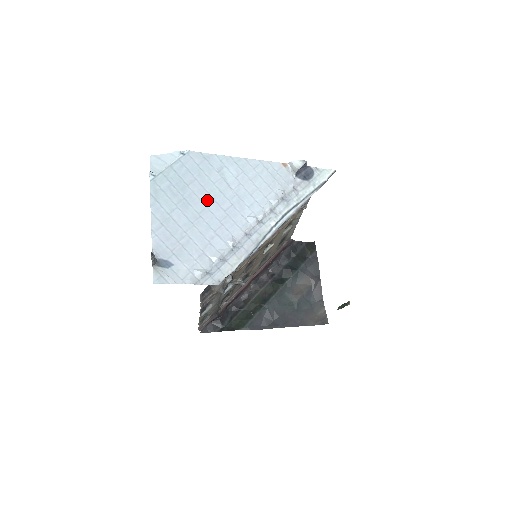
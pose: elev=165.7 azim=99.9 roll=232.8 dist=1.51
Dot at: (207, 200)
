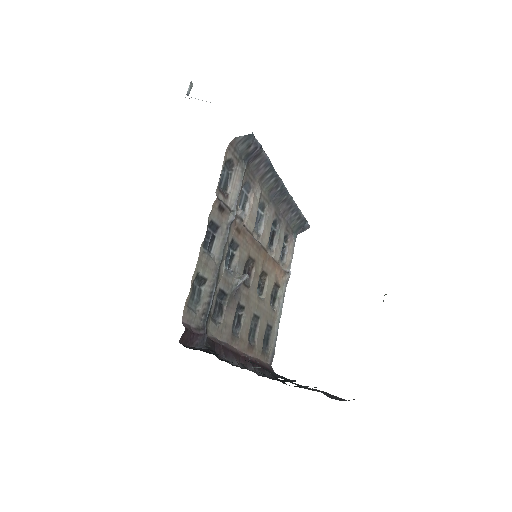
Dot at: occluded
